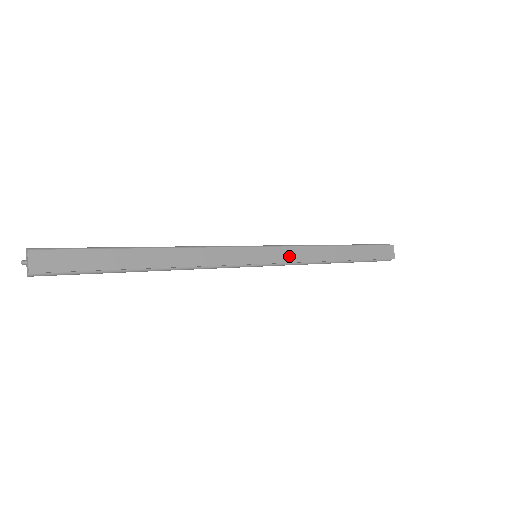
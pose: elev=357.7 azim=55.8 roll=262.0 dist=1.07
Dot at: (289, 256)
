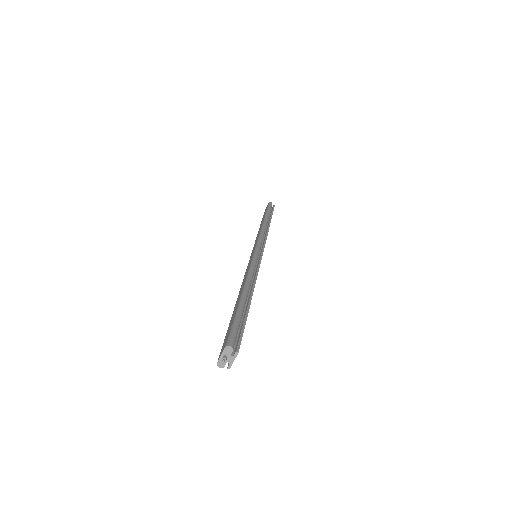
Dot at: occluded
